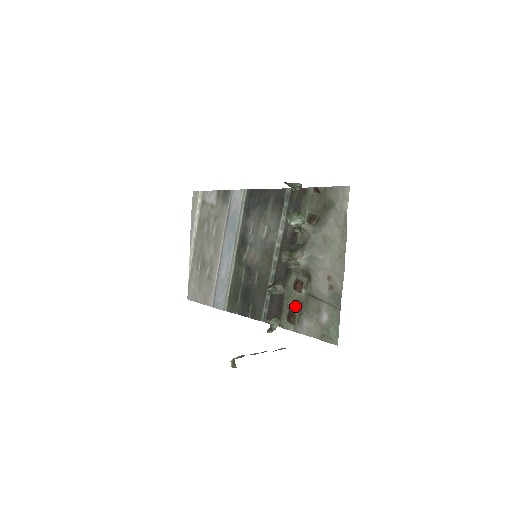
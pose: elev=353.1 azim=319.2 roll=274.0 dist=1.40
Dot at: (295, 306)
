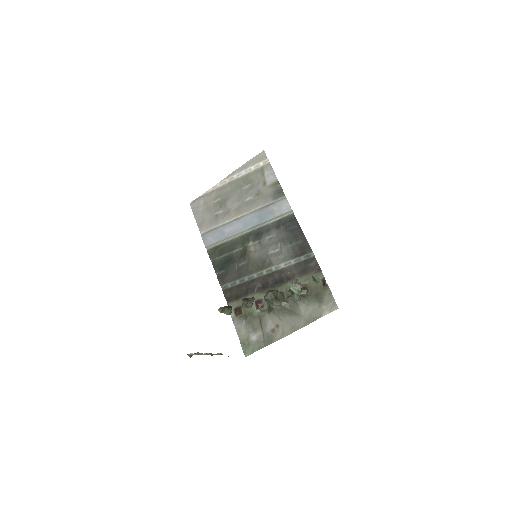
Dot at: (246, 311)
